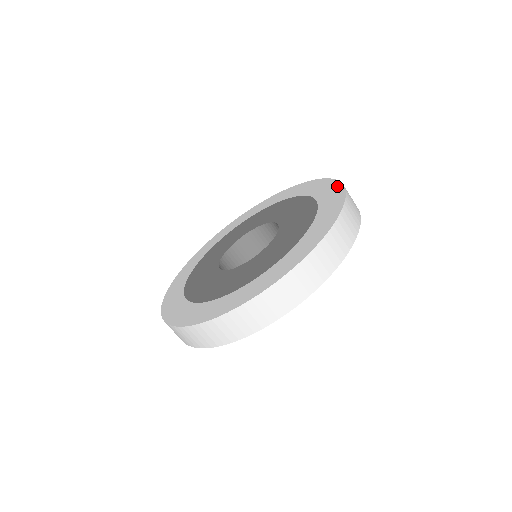
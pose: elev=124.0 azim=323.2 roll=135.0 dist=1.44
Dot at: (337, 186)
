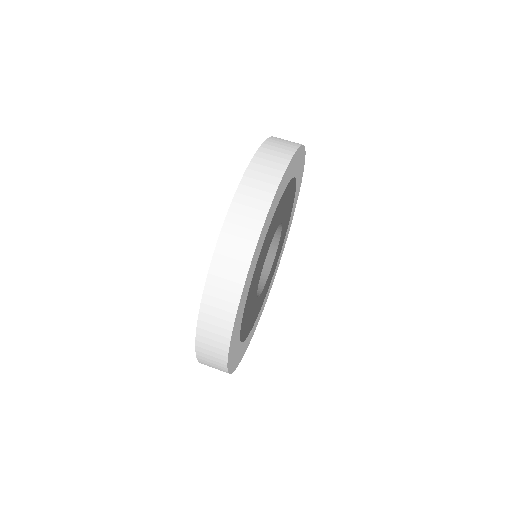
Dot at: occluded
